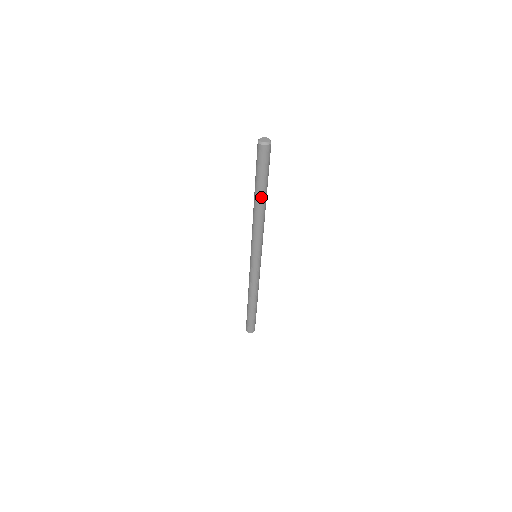
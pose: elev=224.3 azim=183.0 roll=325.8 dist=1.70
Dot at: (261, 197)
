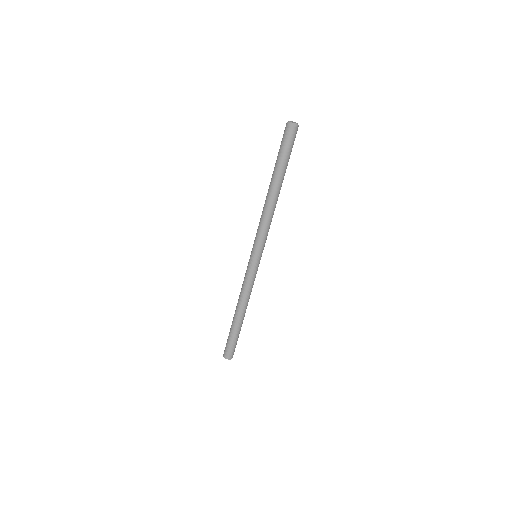
Dot at: (278, 182)
